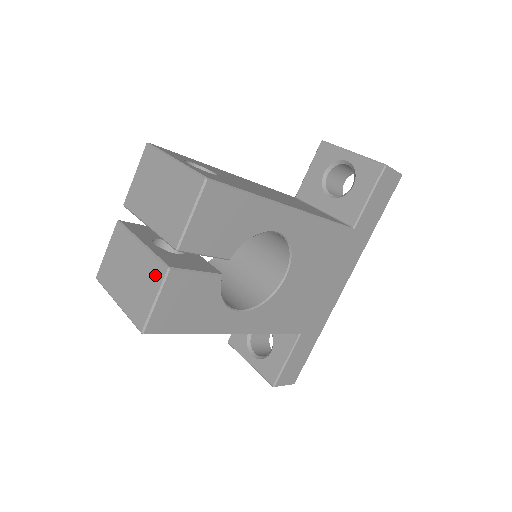
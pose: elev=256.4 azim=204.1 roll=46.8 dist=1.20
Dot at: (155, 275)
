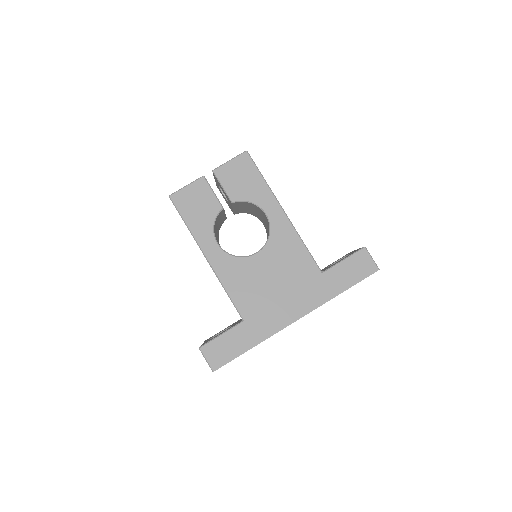
Dot at: occluded
